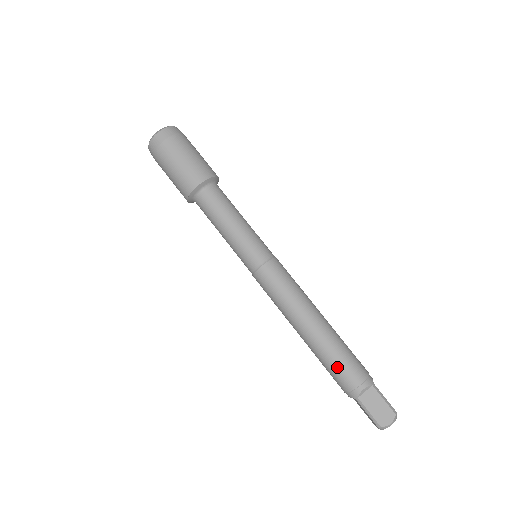
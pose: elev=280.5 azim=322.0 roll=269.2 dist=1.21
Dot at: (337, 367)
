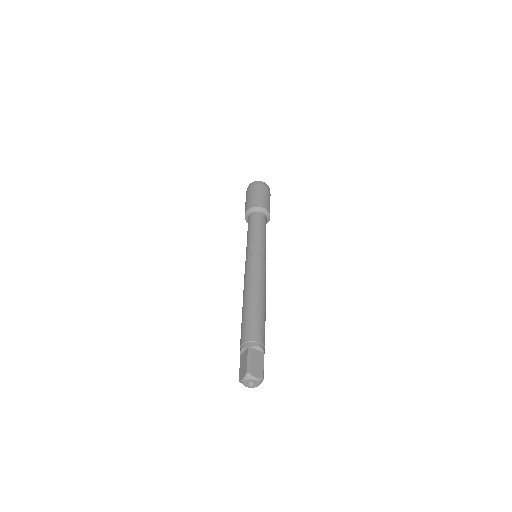
Dot at: (254, 324)
